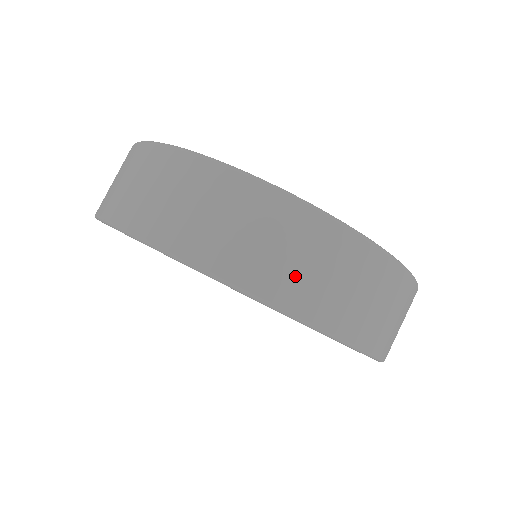
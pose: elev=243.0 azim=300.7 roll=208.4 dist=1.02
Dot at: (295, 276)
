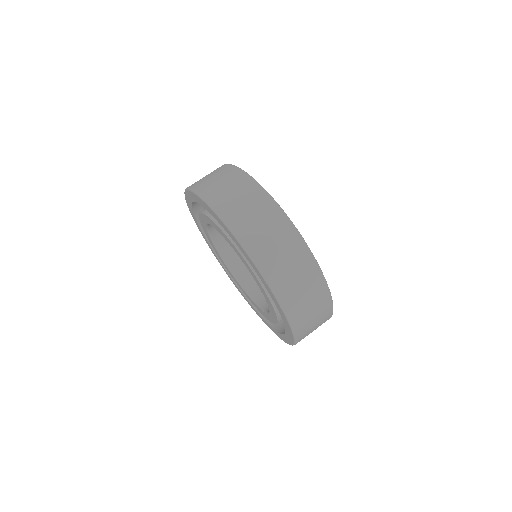
Dot at: (274, 257)
